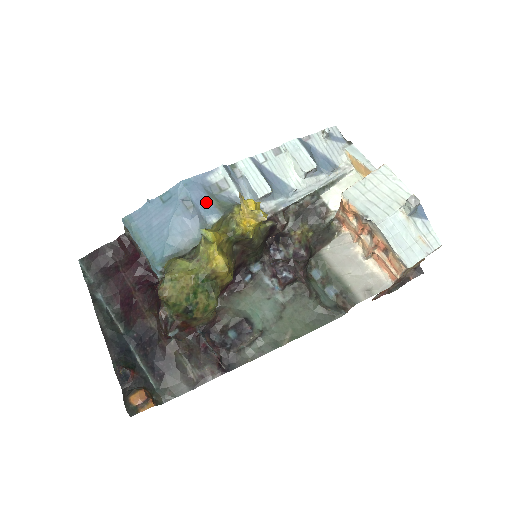
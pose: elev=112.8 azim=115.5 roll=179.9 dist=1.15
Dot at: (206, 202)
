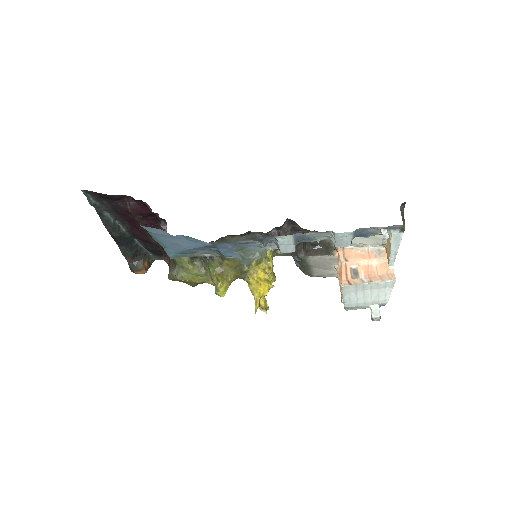
Dot at: (230, 251)
